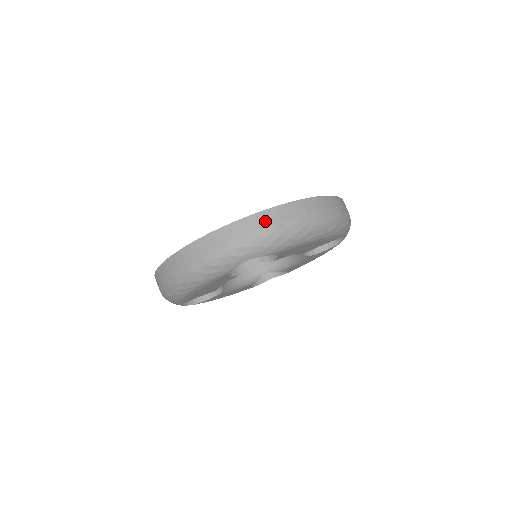
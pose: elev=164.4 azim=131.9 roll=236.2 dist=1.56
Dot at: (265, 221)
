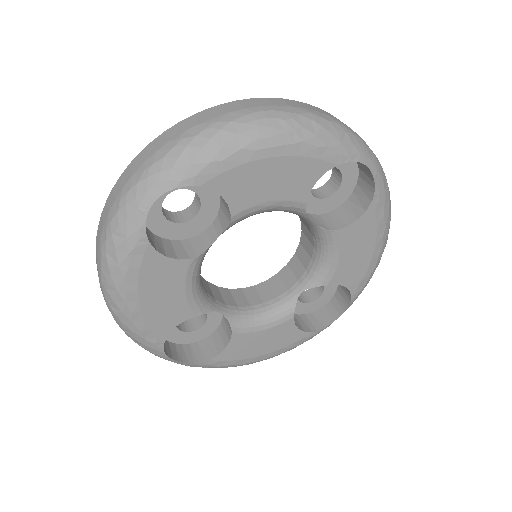
Dot at: (165, 140)
